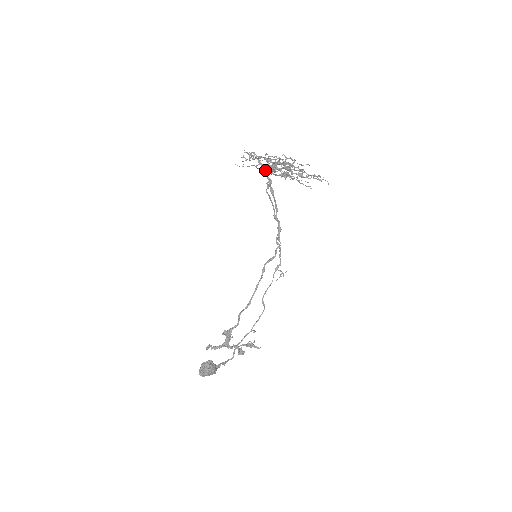
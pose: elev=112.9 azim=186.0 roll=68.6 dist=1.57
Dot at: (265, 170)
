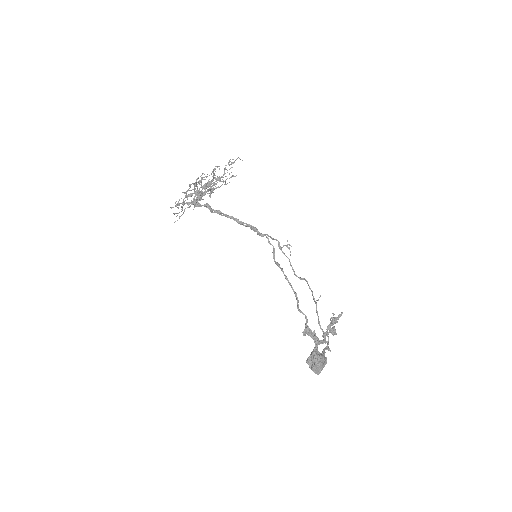
Dot at: (194, 201)
